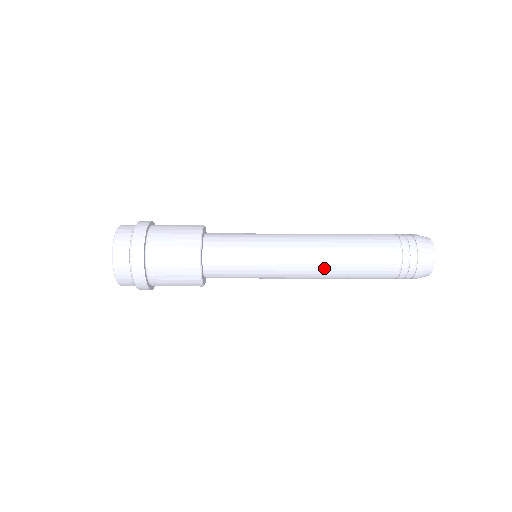
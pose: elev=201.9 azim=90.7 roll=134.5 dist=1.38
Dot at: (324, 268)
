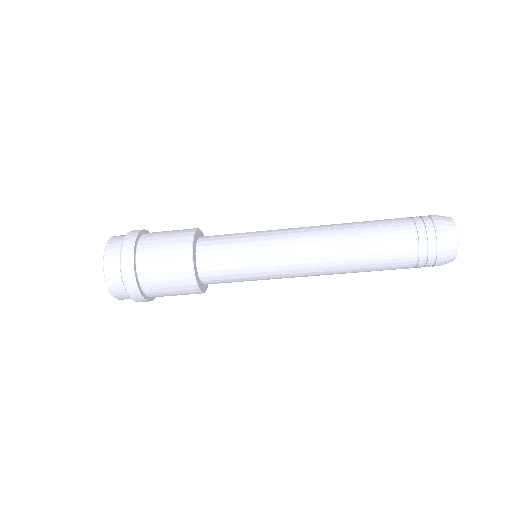
Dot at: (327, 238)
